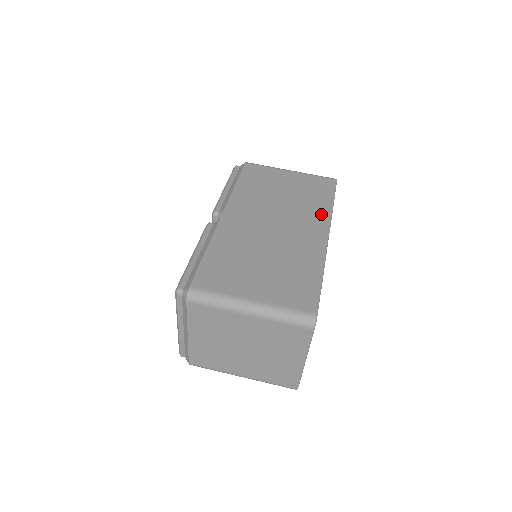
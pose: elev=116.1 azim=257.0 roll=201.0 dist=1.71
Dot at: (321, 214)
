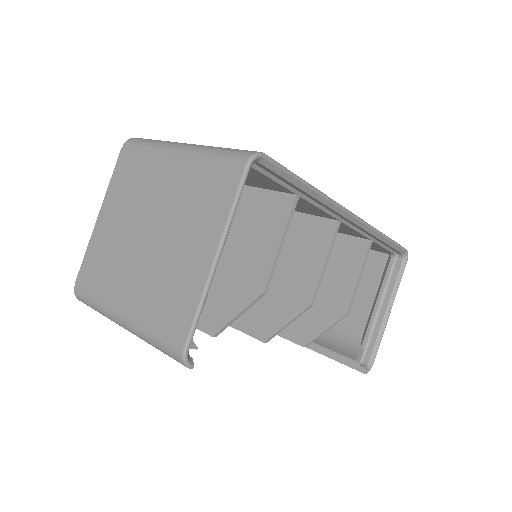
Dot at: occluded
